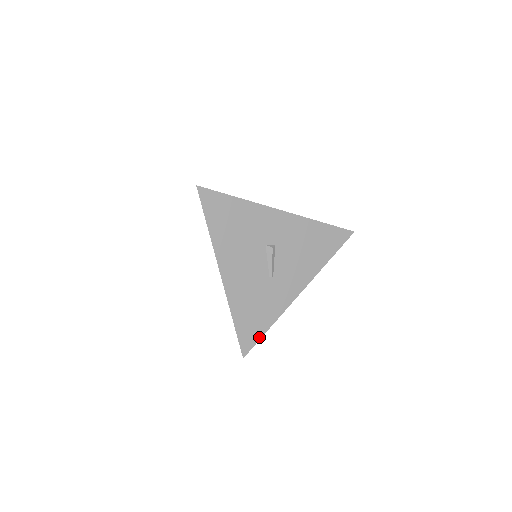
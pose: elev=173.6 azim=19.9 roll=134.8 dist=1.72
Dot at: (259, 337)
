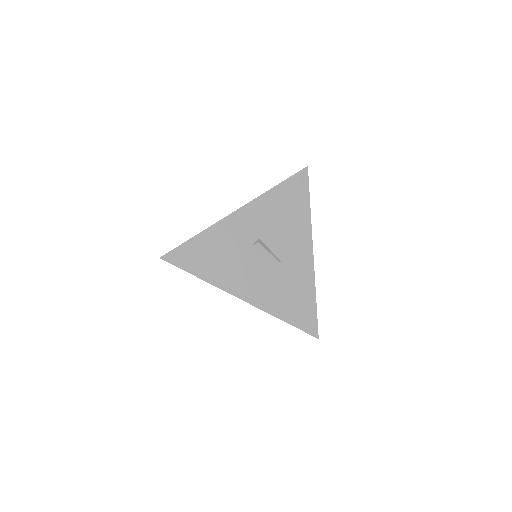
Dot at: (315, 313)
